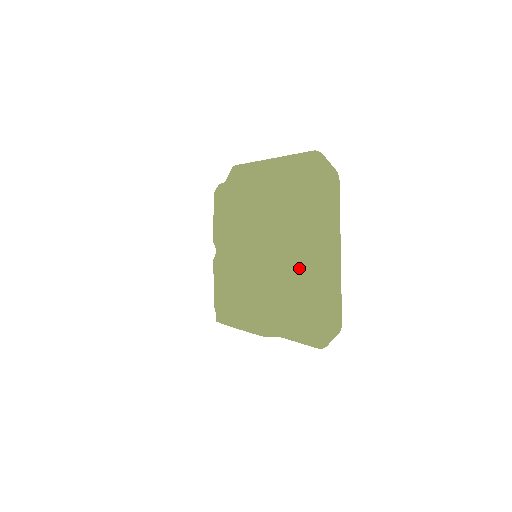
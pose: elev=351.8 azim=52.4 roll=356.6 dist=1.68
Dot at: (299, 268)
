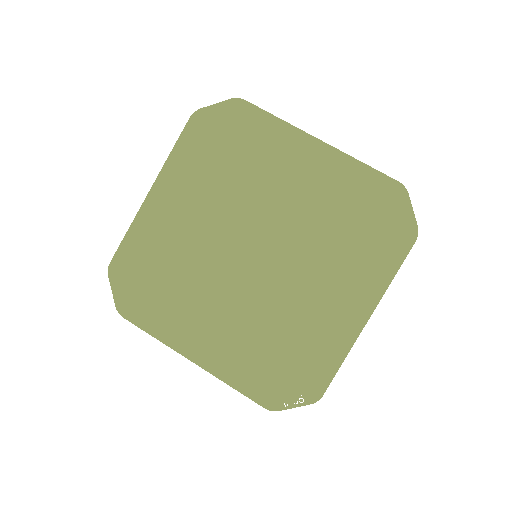
Dot at: (317, 167)
